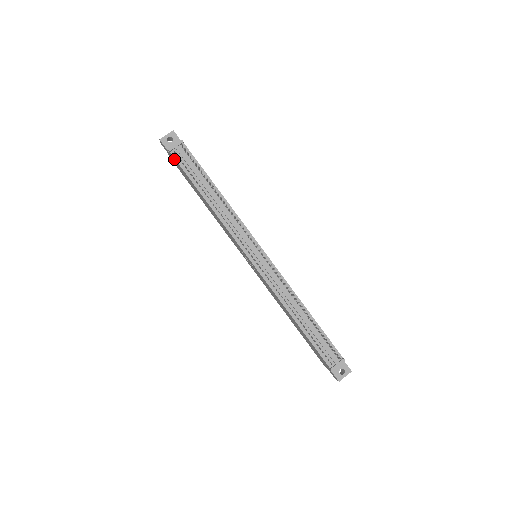
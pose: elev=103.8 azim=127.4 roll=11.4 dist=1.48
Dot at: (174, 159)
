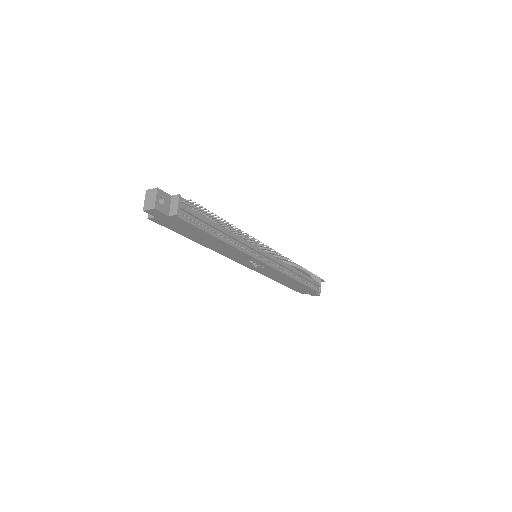
Dot at: (178, 220)
